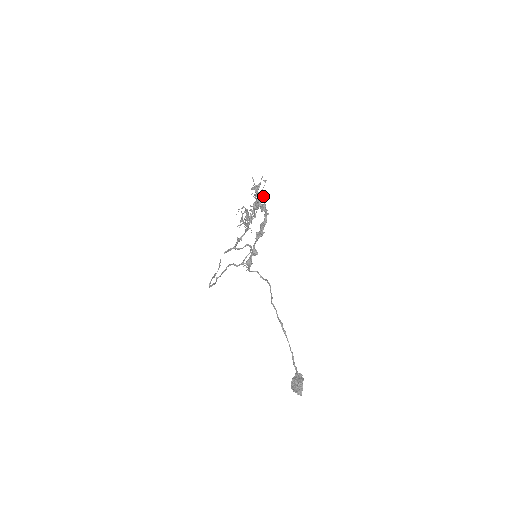
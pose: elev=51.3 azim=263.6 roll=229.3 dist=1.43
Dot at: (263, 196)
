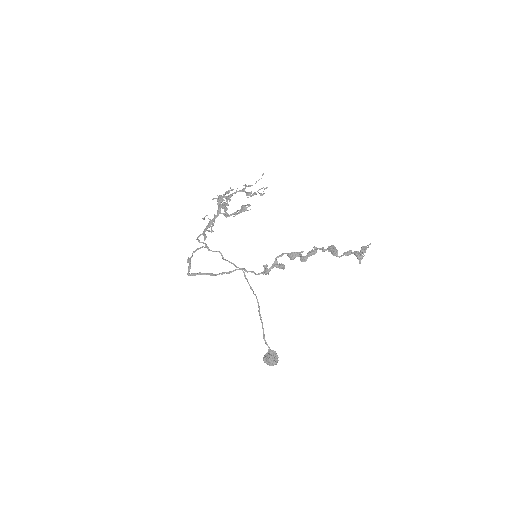
Dot at: occluded
